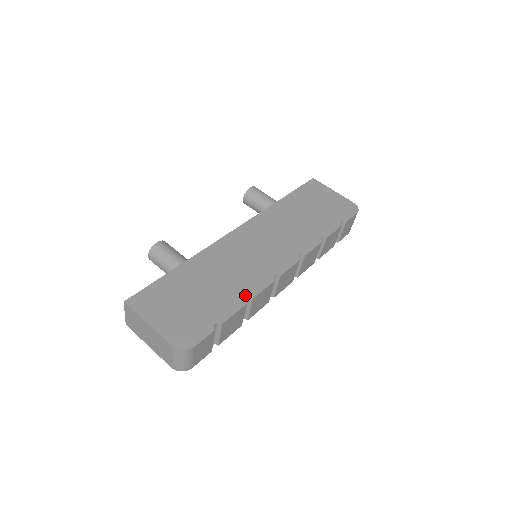
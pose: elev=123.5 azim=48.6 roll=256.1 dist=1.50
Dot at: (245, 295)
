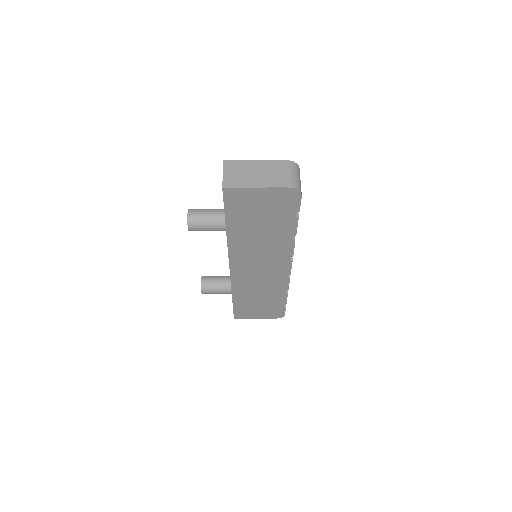
Dot at: occluded
